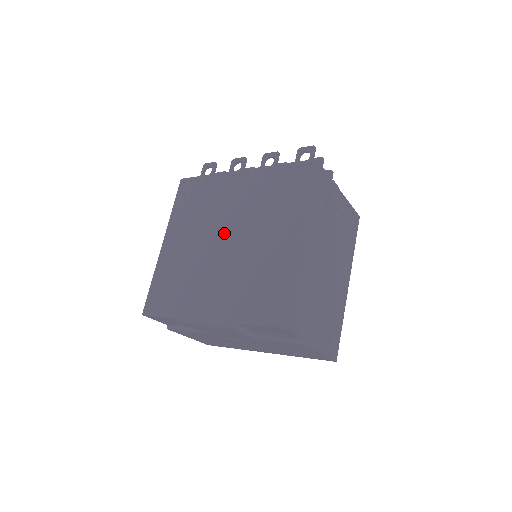
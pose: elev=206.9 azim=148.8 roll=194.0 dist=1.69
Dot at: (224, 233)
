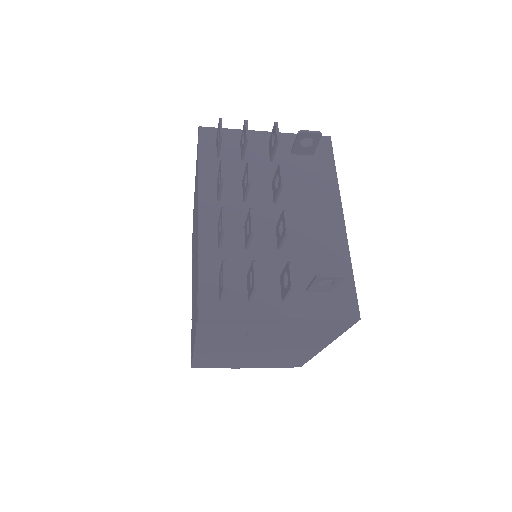
Dot at: occluded
